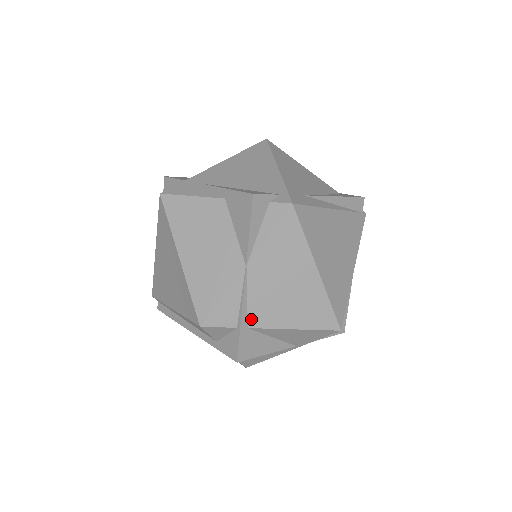
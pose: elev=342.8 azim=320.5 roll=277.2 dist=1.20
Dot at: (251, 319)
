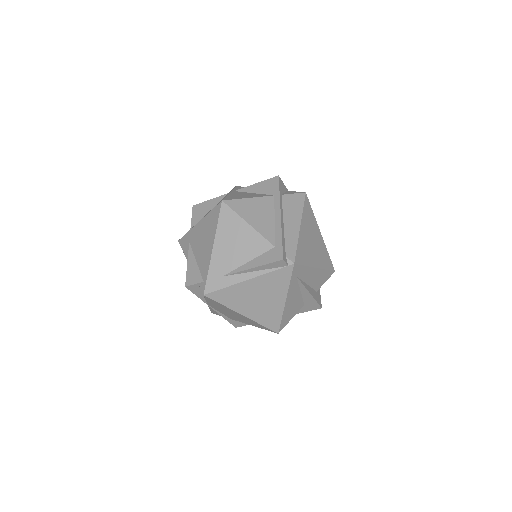
Dot at: (229, 318)
